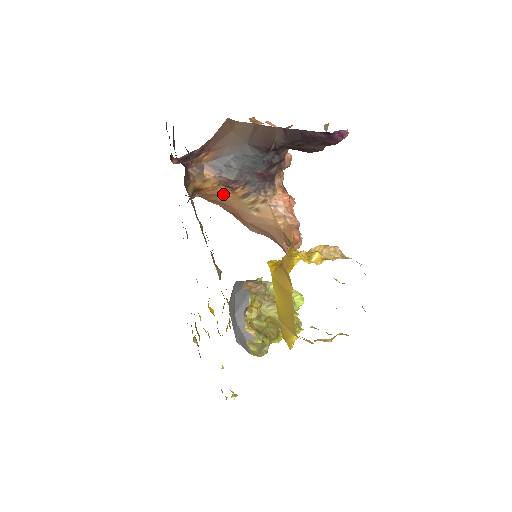
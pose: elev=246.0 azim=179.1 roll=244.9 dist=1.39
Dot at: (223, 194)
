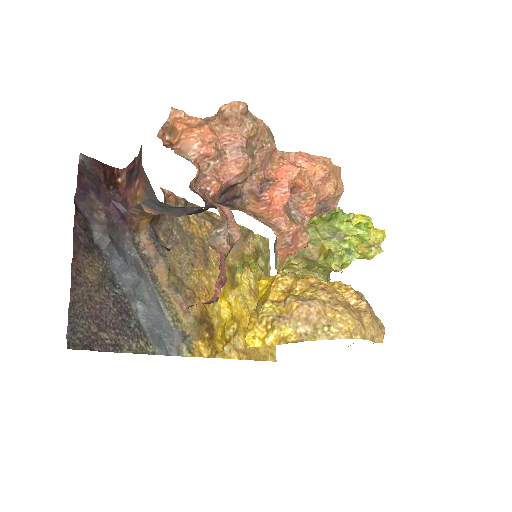
Dot at: occluded
